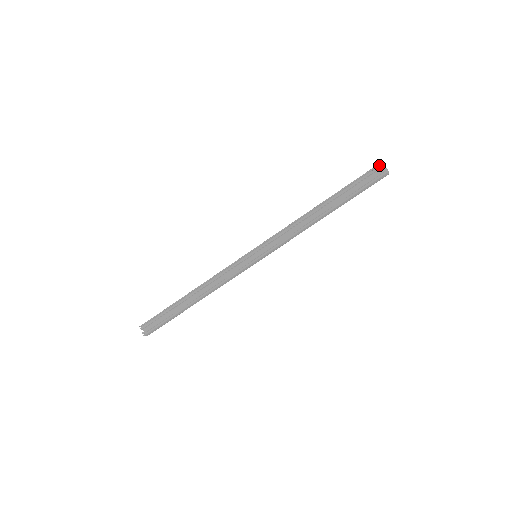
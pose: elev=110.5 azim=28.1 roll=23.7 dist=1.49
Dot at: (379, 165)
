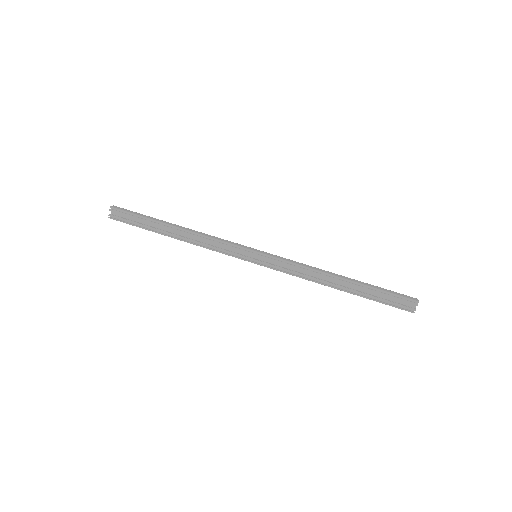
Dot at: (415, 299)
